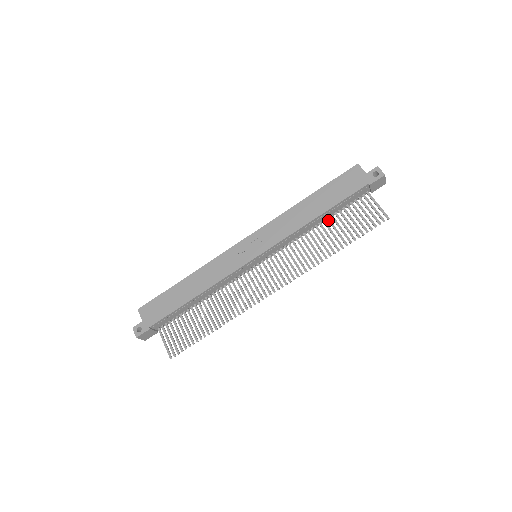
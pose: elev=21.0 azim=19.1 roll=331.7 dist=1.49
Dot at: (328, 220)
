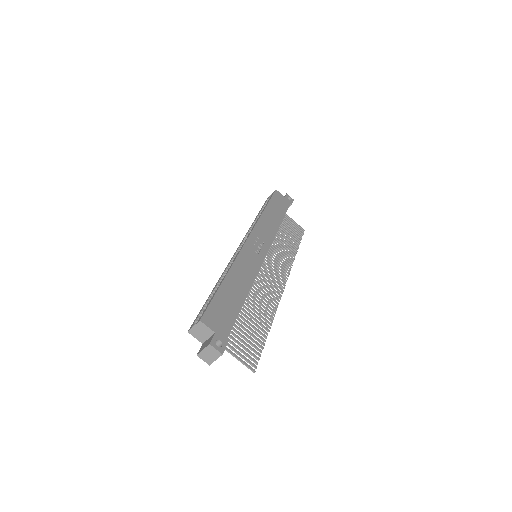
Dot at: occluded
